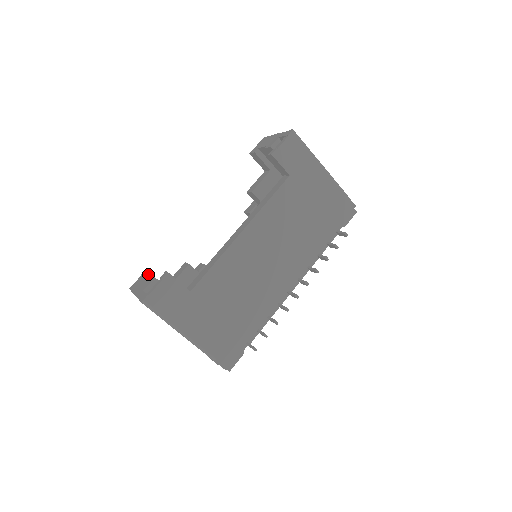
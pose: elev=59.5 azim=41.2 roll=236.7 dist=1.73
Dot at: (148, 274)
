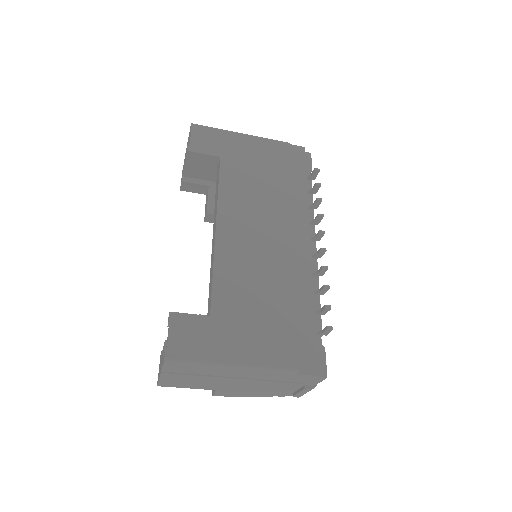
Dot at: occluded
